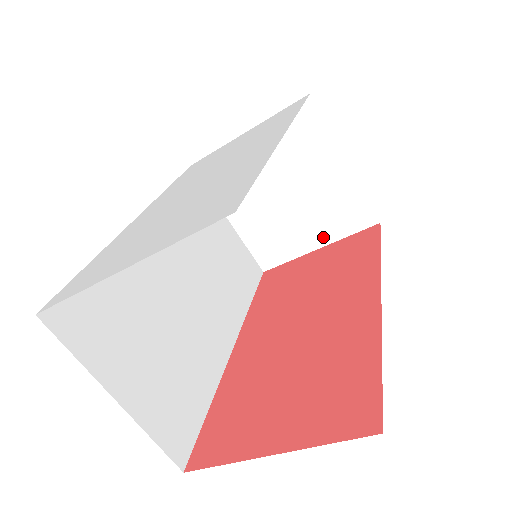
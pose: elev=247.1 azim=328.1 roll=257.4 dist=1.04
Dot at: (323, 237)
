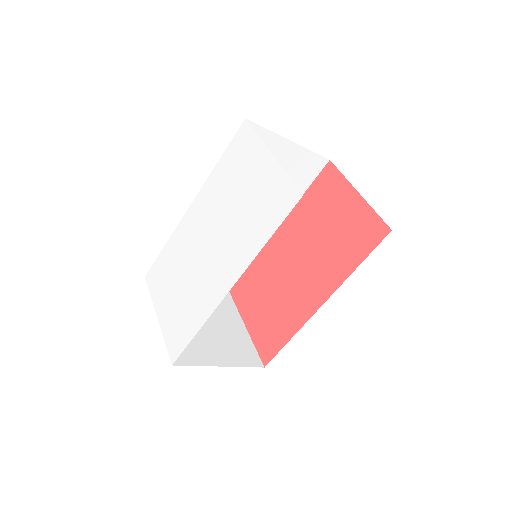
Dot at: occluded
